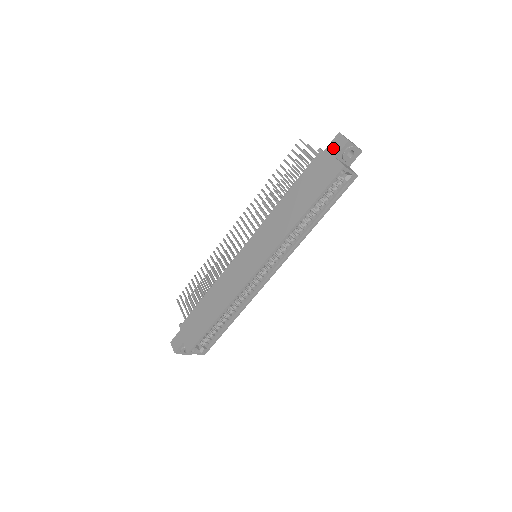
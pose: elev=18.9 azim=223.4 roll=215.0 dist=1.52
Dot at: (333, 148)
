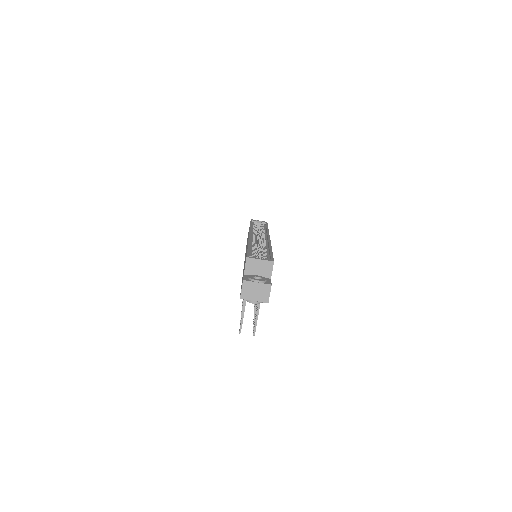
Dot at: occluded
